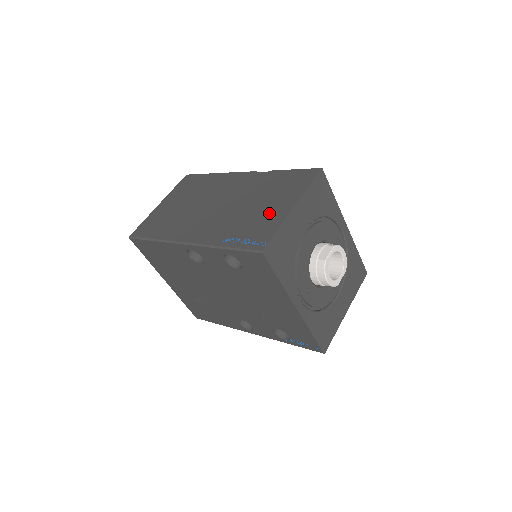
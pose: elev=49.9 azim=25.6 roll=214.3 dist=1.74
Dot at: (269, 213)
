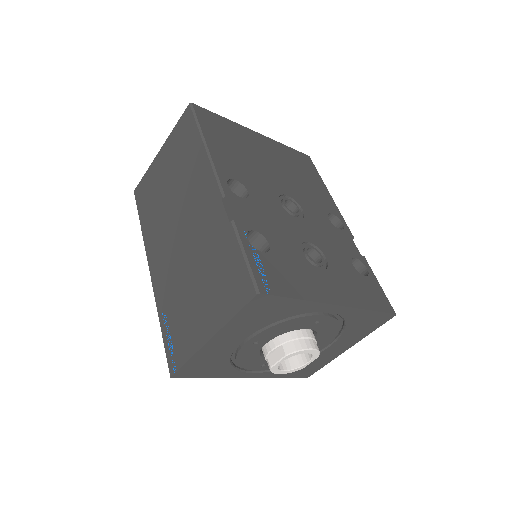
Dot at: (194, 319)
